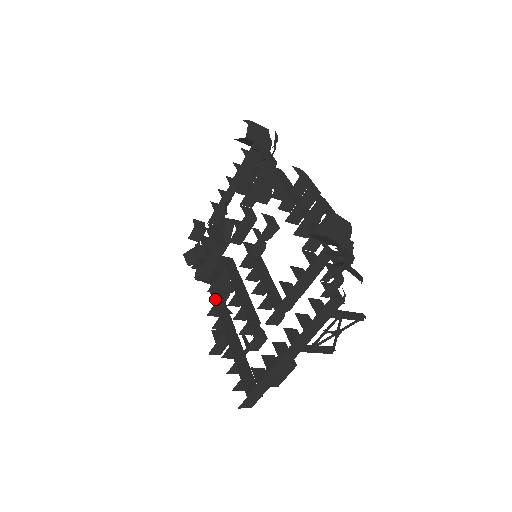
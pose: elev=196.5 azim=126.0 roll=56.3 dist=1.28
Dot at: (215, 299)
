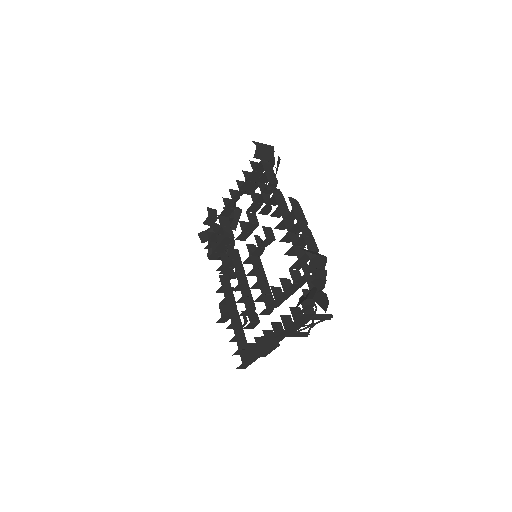
Dot at: (222, 281)
